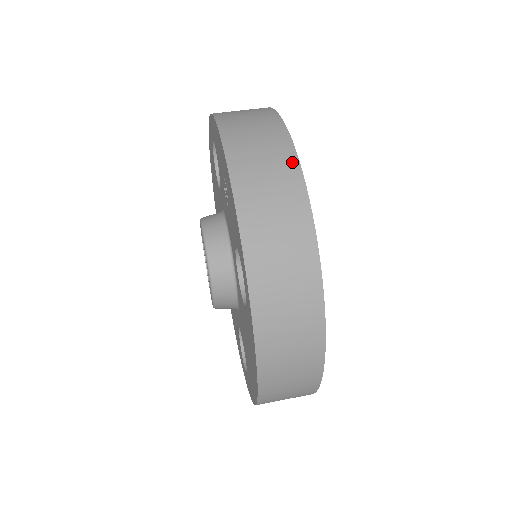
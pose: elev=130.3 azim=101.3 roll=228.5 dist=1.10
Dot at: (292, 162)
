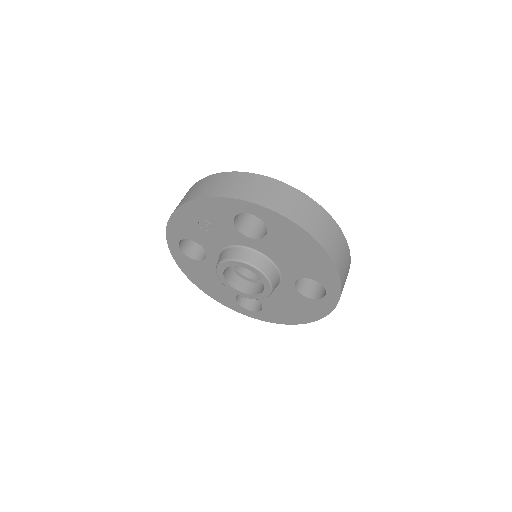
Dot at: (209, 178)
